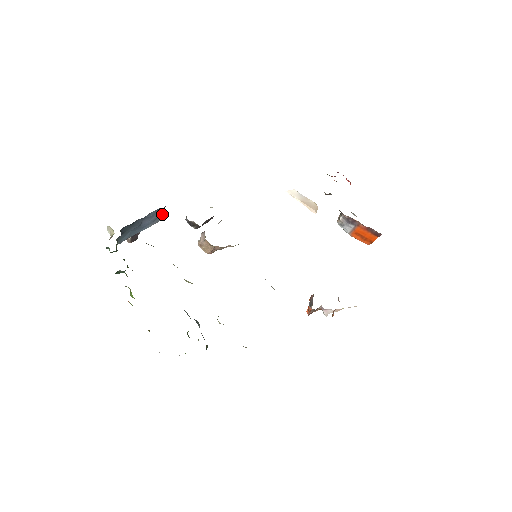
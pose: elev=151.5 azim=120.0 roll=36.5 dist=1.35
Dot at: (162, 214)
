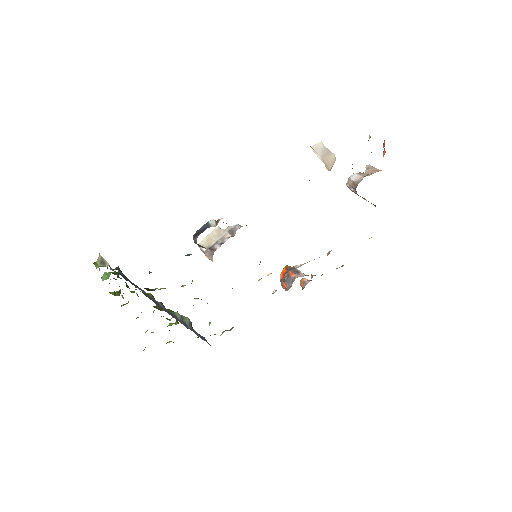
Dot at: occluded
